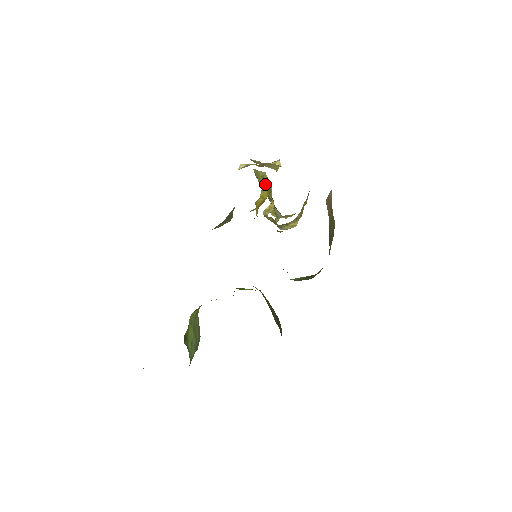
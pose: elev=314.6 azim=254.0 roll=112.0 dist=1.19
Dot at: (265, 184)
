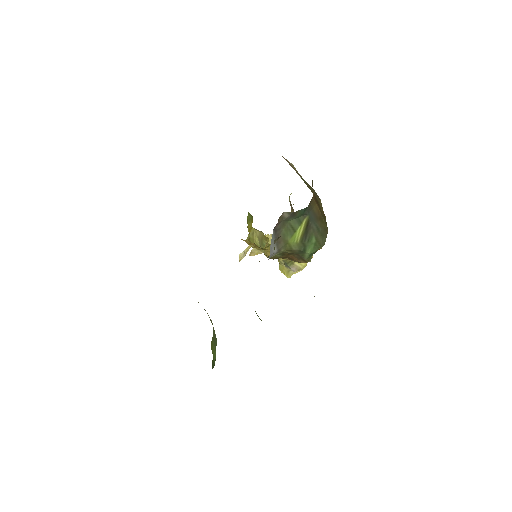
Dot at: (247, 219)
